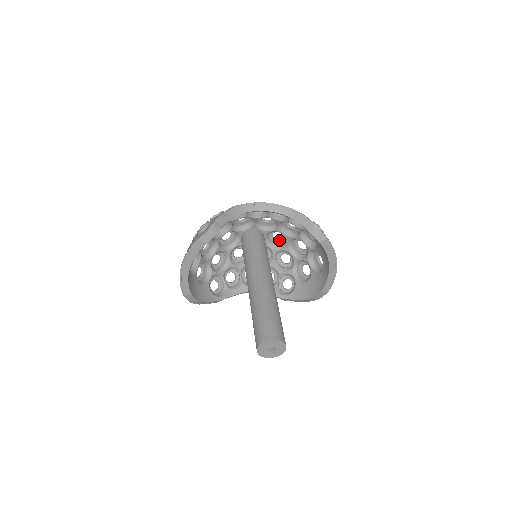
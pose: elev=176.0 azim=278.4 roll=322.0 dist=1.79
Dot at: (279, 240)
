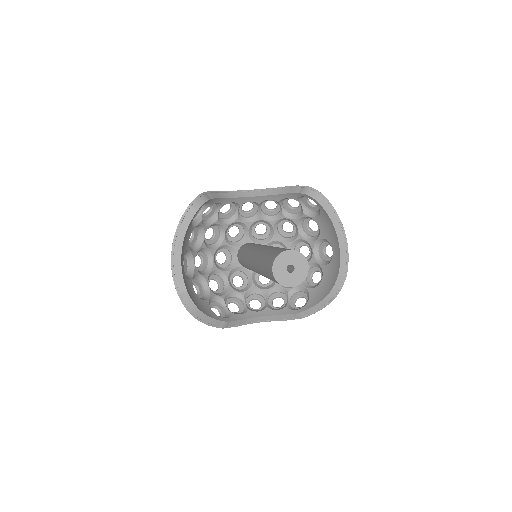
Dot at: occluded
